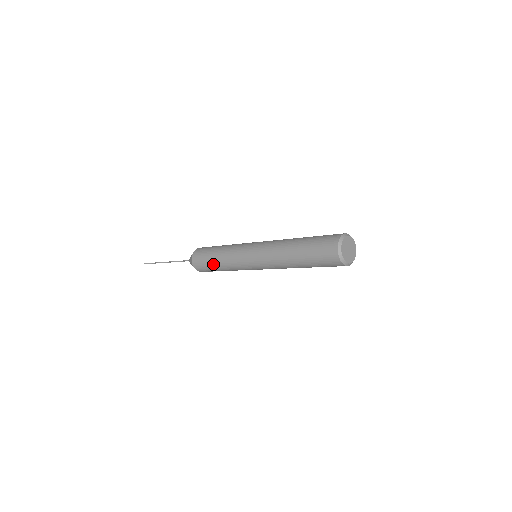
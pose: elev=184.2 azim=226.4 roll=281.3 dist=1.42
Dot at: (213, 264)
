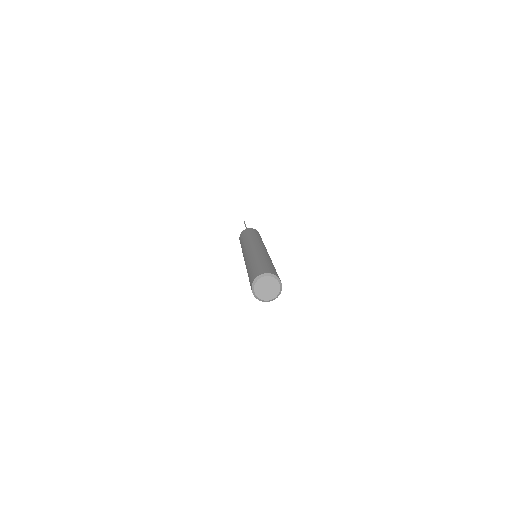
Dot at: occluded
